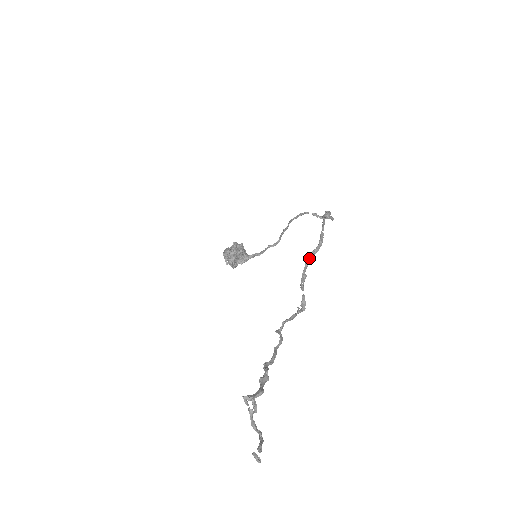
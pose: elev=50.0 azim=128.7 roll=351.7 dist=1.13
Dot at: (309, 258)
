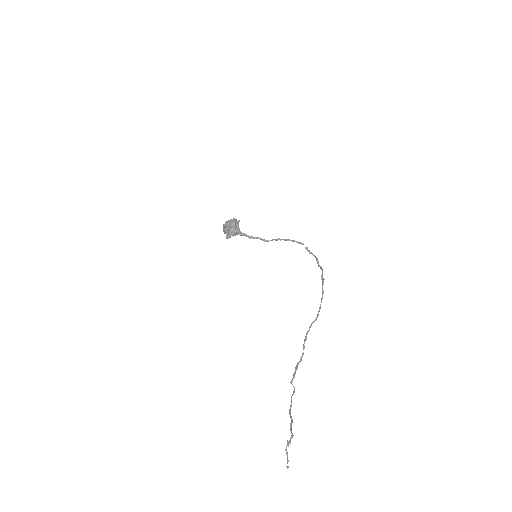
Dot at: occluded
